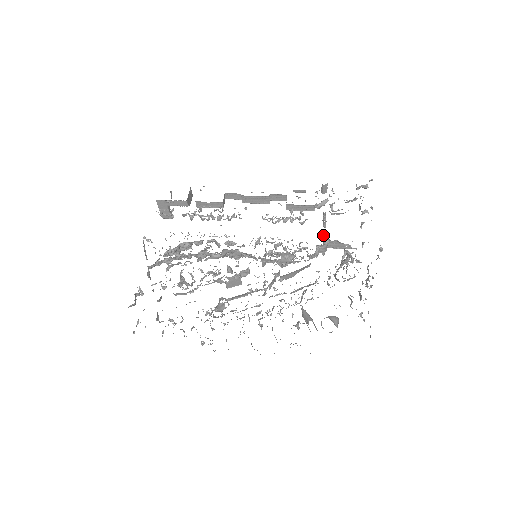
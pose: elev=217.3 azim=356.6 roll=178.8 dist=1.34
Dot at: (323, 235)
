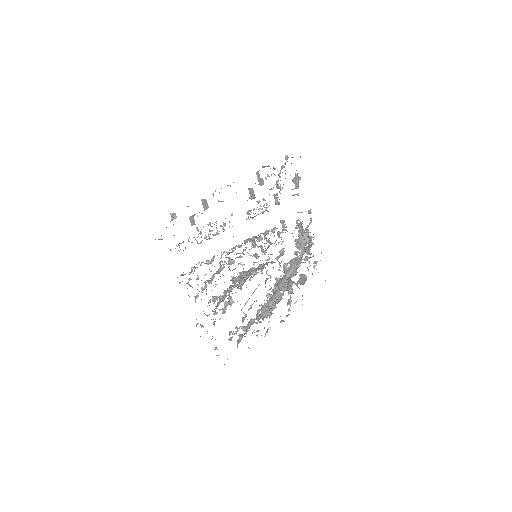
Dot at: (299, 231)
